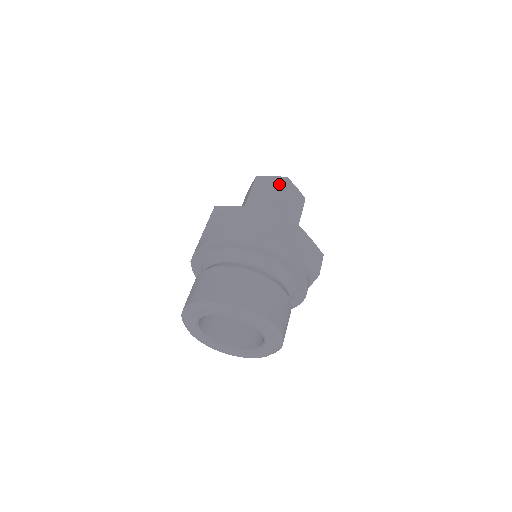
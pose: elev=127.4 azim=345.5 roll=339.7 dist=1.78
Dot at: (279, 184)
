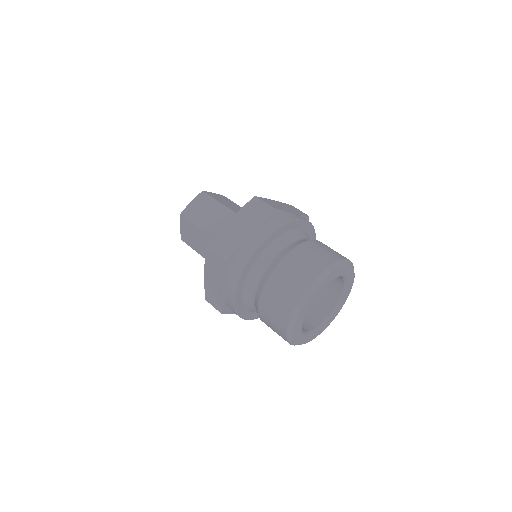
Dot at: (205, 199)
